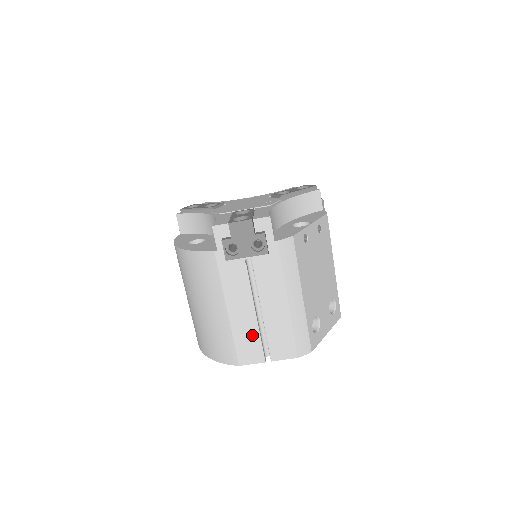
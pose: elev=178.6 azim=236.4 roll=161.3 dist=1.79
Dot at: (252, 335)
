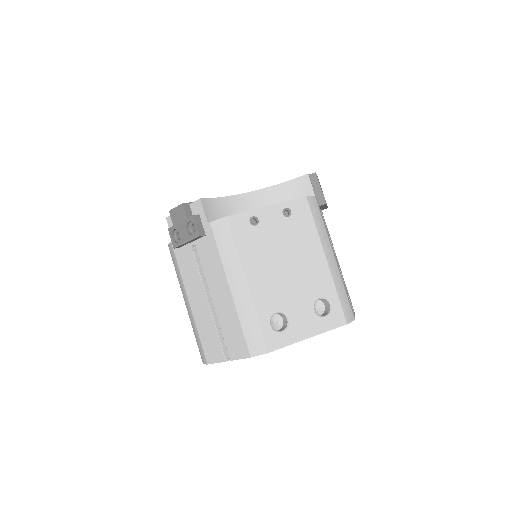
Dot at: (210, 329)
